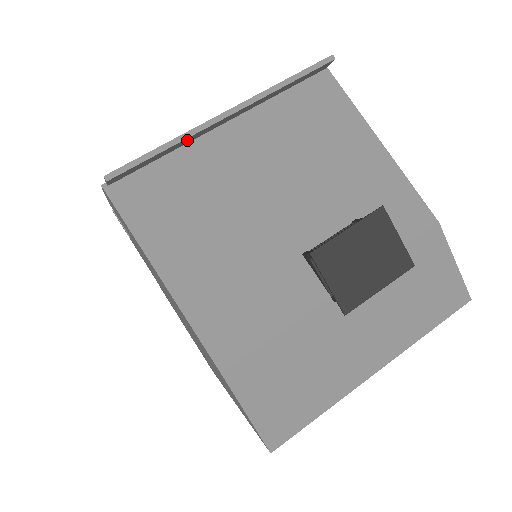
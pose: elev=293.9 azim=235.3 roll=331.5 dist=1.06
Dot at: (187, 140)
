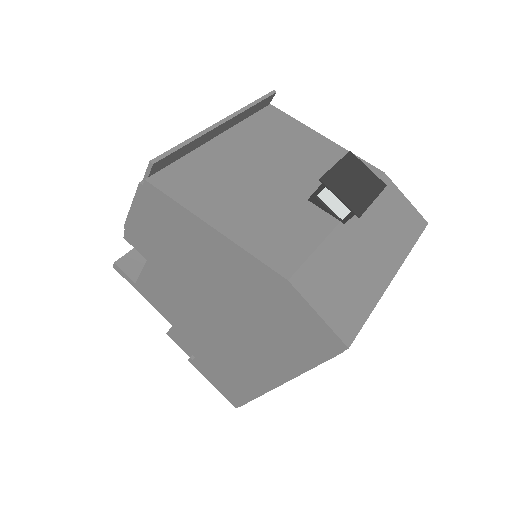
Dot at: (198, 142)
